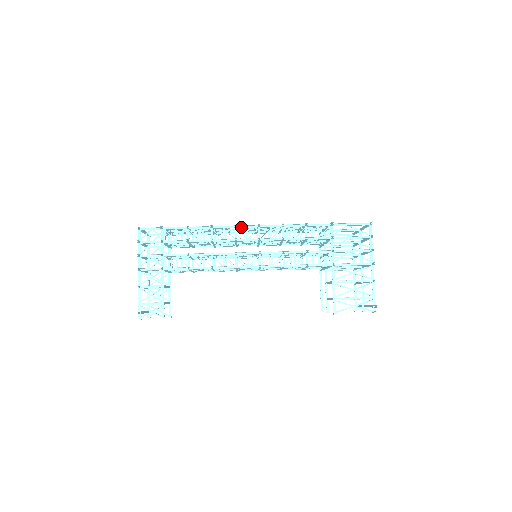
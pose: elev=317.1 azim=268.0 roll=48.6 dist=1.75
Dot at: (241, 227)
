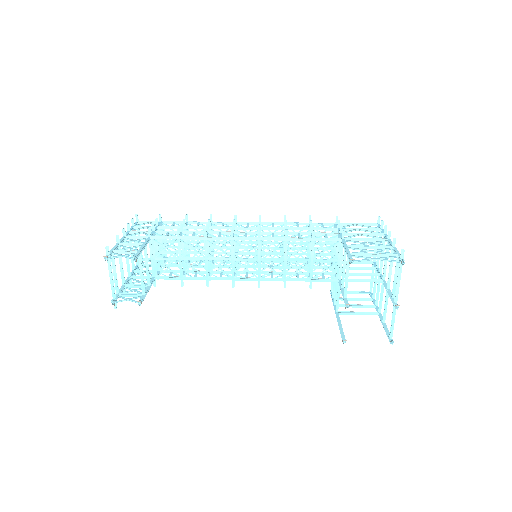
Dot at: (241, 223)
